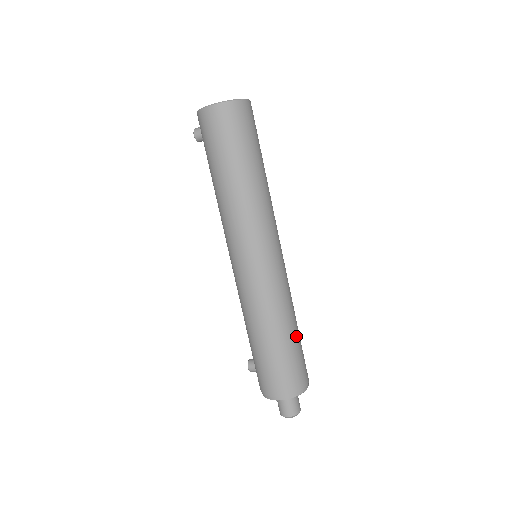
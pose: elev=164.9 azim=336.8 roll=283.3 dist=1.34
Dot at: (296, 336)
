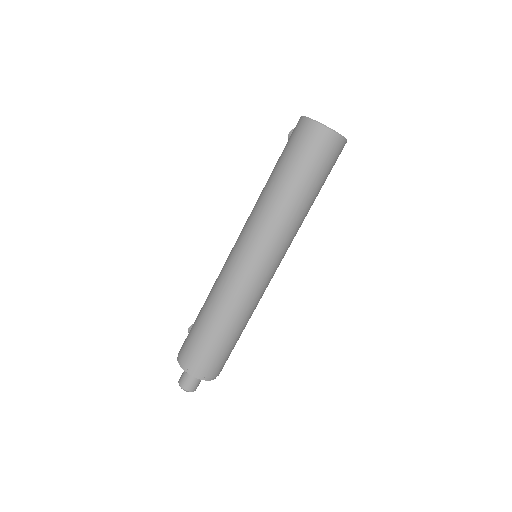
Dot at: (231, 337)
